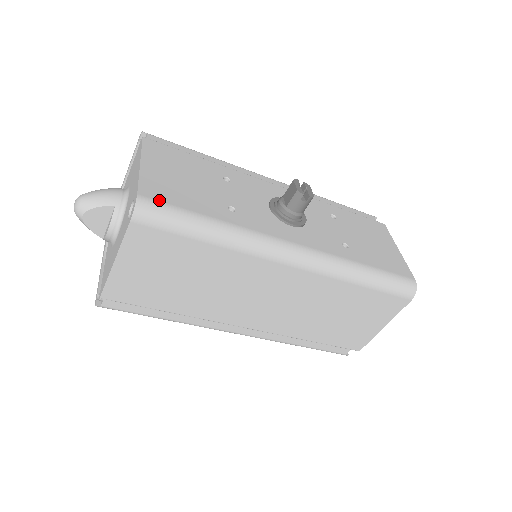
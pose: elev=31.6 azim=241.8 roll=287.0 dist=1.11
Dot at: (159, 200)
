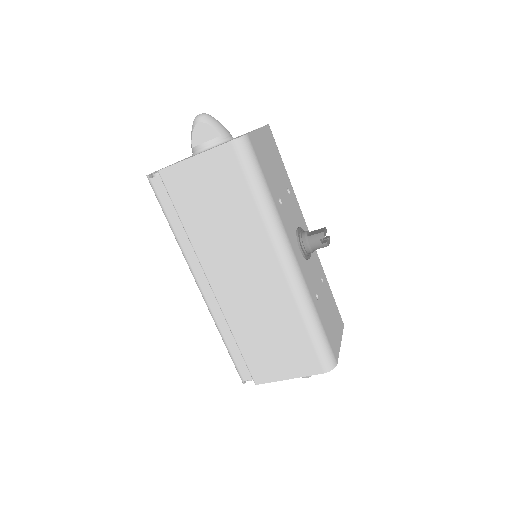
Dot at: (254, 149)
